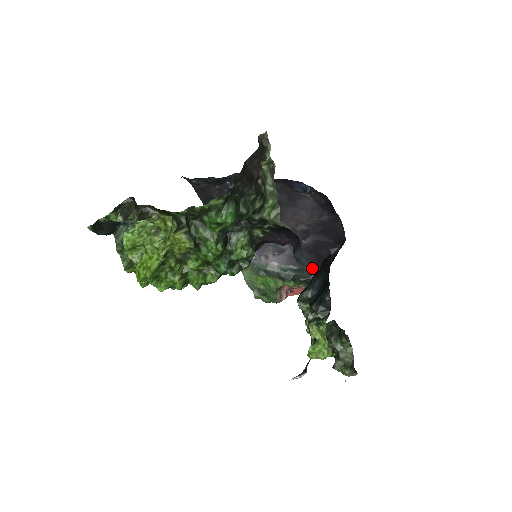
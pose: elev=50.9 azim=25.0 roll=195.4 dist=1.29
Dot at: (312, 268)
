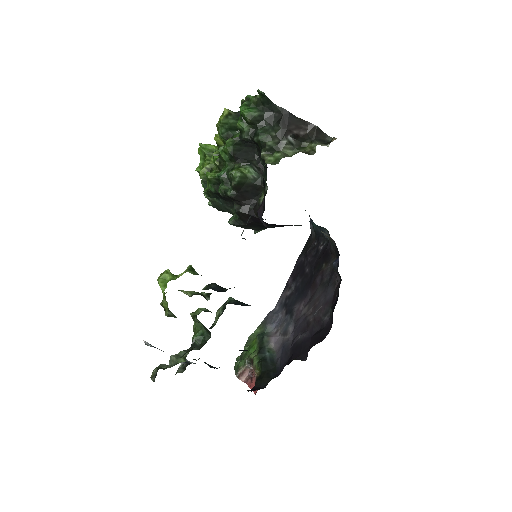
Dot at: (279, 369)
